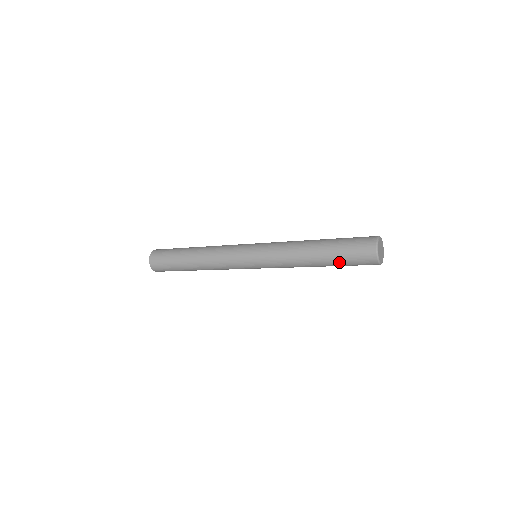
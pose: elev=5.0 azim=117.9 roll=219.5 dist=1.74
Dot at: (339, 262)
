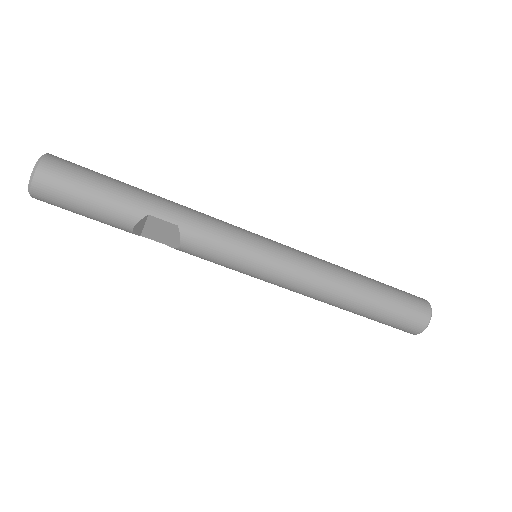
Dot at: (388, 295)
